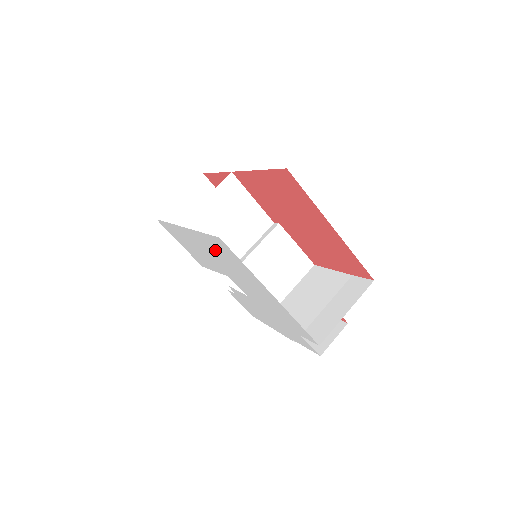
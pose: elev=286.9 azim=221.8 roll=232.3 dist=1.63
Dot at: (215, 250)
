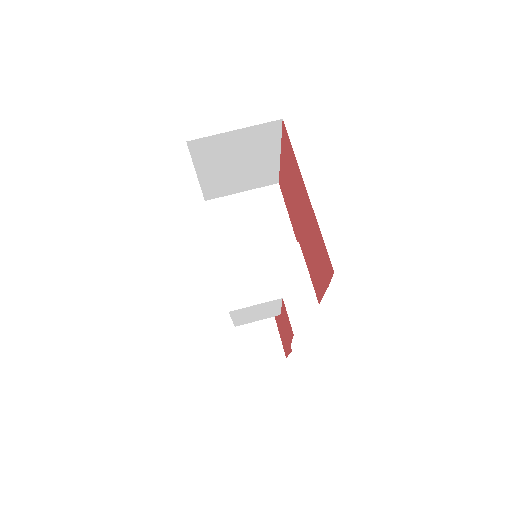
Dot at: occluded
